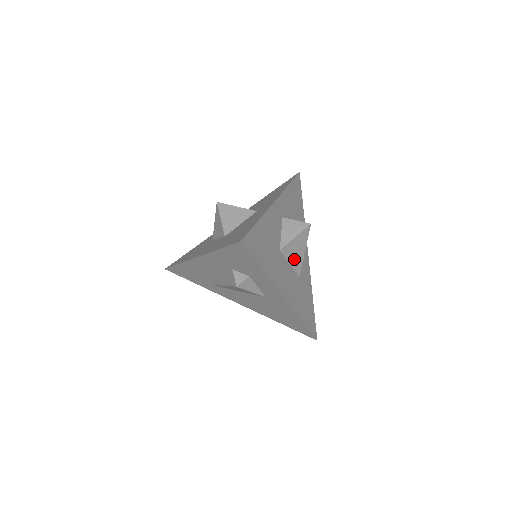
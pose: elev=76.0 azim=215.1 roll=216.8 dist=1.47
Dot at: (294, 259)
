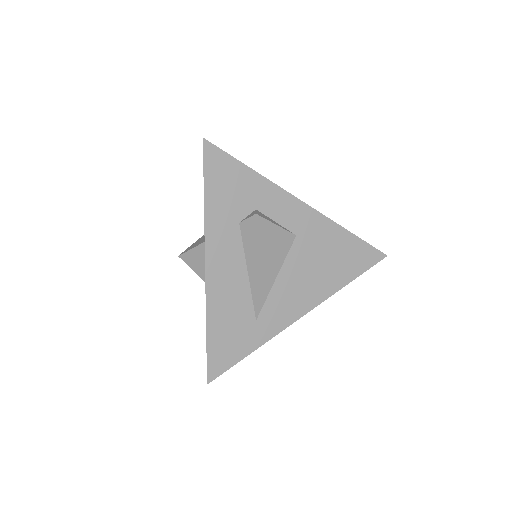
Dot at: occluded
